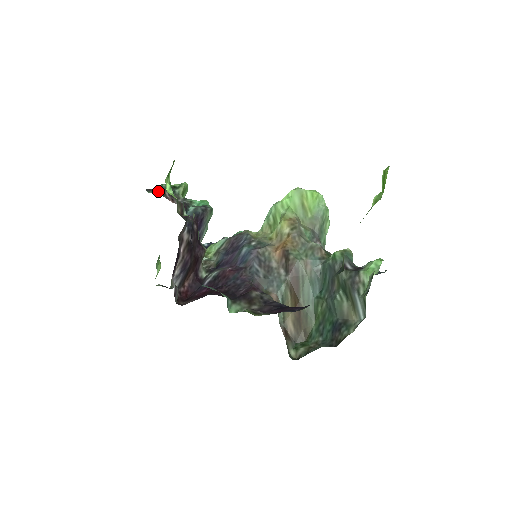
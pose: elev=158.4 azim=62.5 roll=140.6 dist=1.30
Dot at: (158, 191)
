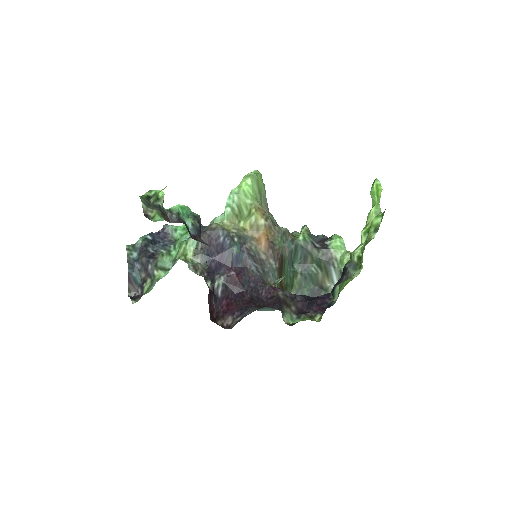
Dot at: (160, 216)
